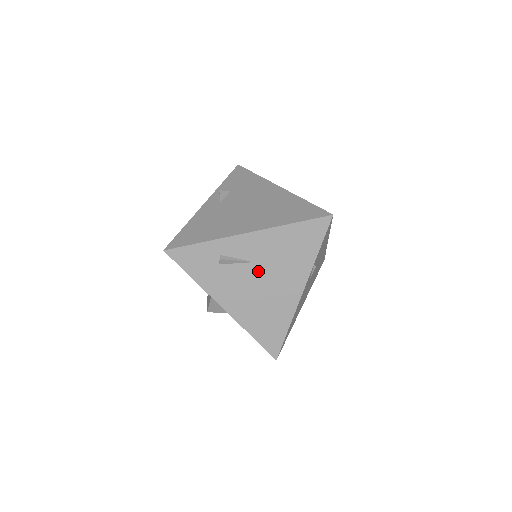
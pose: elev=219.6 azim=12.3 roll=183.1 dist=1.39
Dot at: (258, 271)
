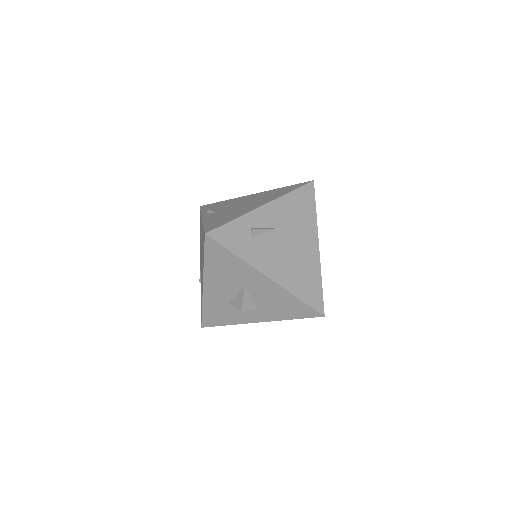
Dot at: (282, 236)
